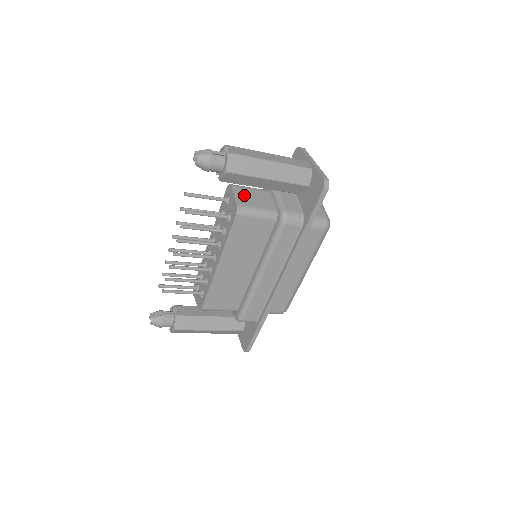
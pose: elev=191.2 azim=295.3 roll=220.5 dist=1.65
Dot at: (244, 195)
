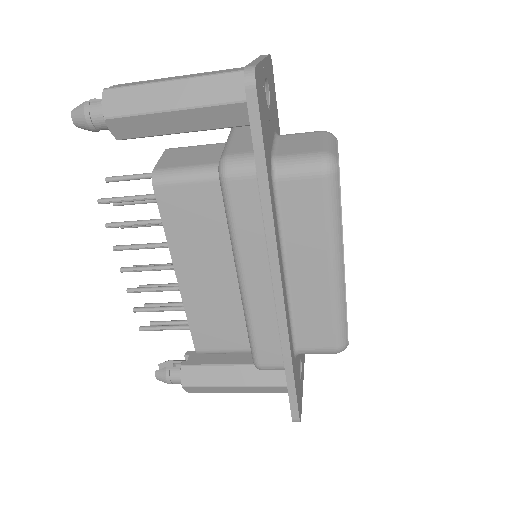
Dot at: (177, 156)
